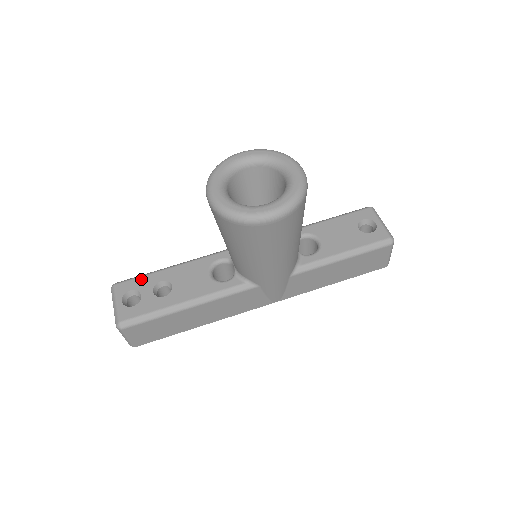
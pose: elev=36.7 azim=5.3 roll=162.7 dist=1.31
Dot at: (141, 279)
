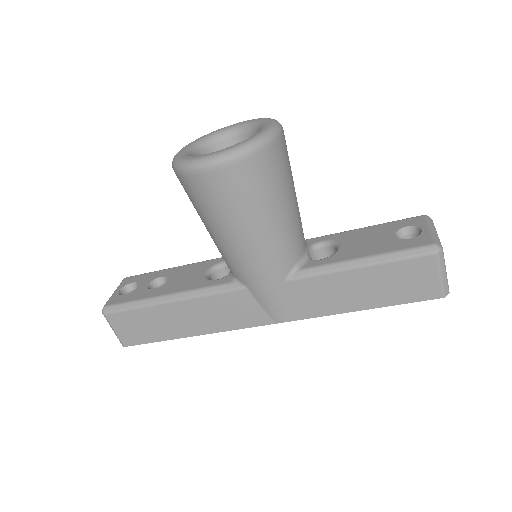
Dot at: (147, 274)
